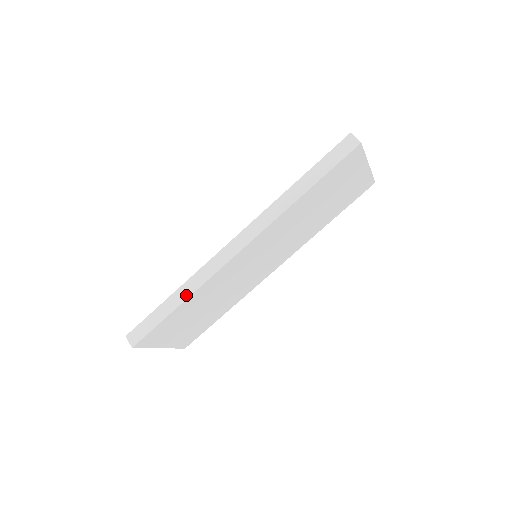
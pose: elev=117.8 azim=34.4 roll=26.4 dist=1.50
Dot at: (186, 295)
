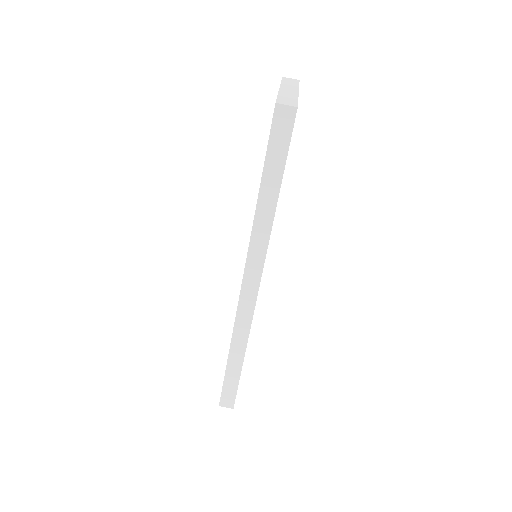
Dot at: (242, 351)
